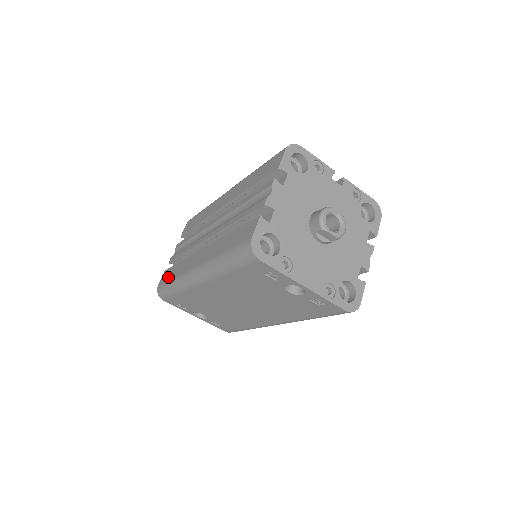
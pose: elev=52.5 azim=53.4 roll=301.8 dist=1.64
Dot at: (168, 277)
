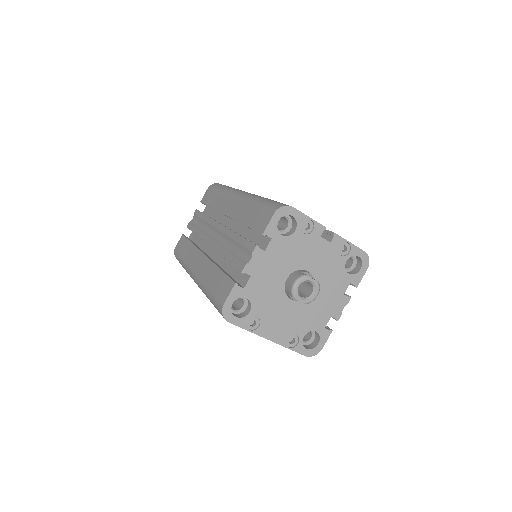
Dot at: (181, 250)
